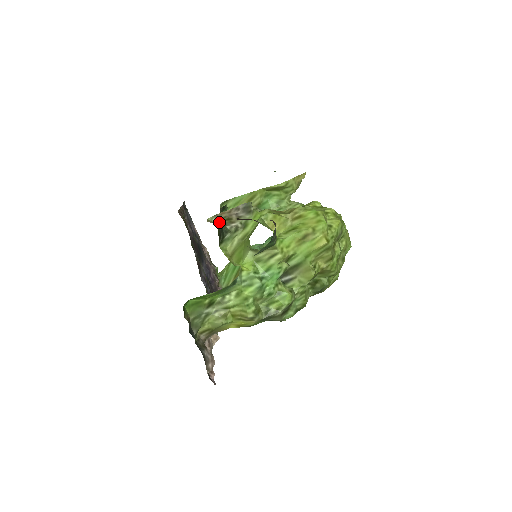
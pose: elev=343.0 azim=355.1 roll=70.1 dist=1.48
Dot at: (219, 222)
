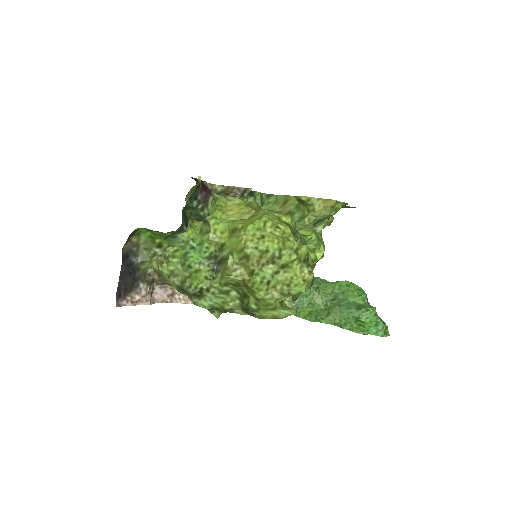
Dot at: (220, 192)
